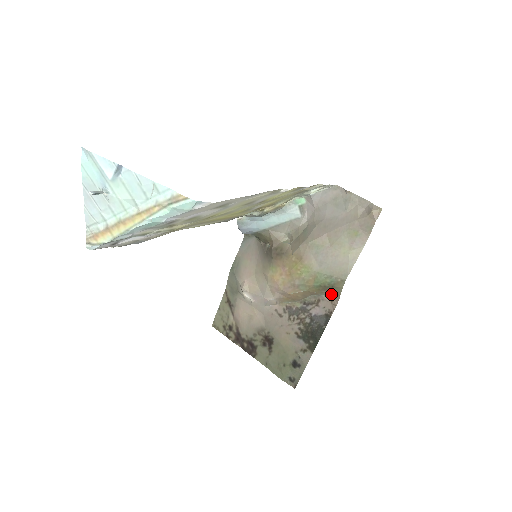
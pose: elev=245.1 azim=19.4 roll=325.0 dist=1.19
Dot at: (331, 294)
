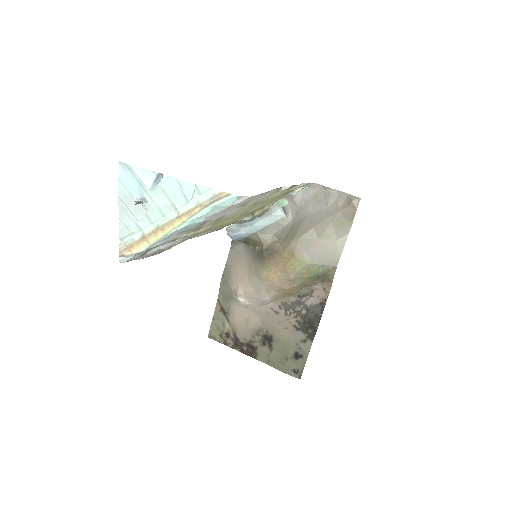
Dot at: (323, 283)
